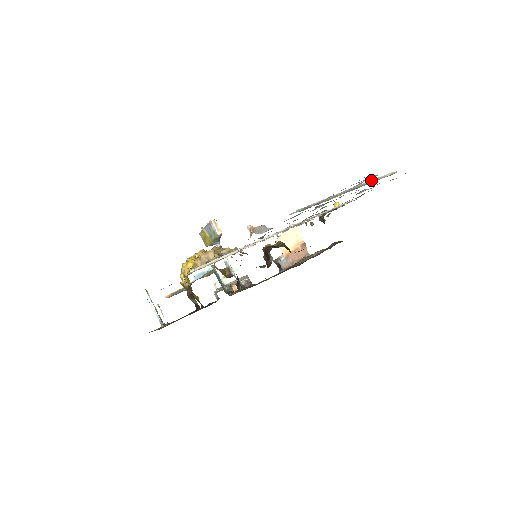
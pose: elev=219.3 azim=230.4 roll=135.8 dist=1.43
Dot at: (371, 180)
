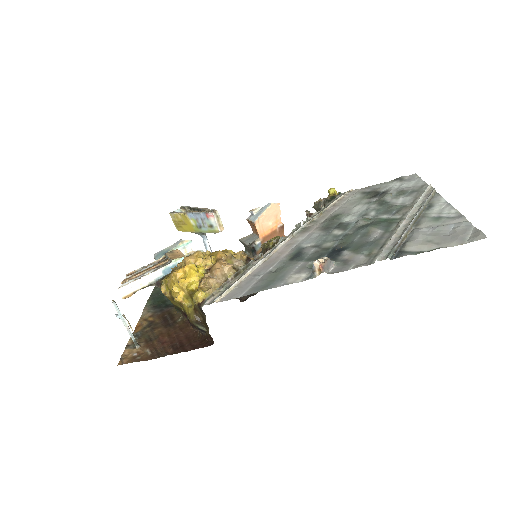
Dot at: (425, 203)
